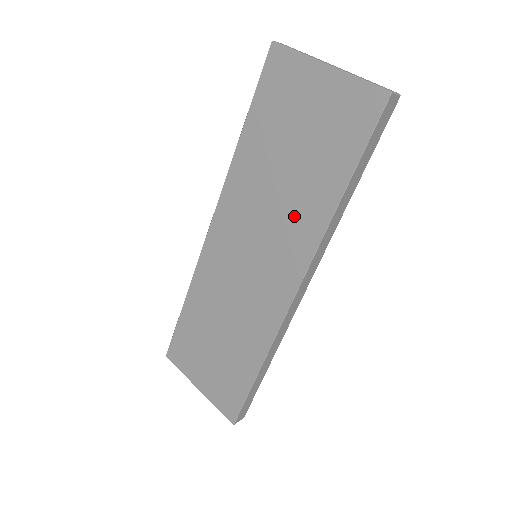
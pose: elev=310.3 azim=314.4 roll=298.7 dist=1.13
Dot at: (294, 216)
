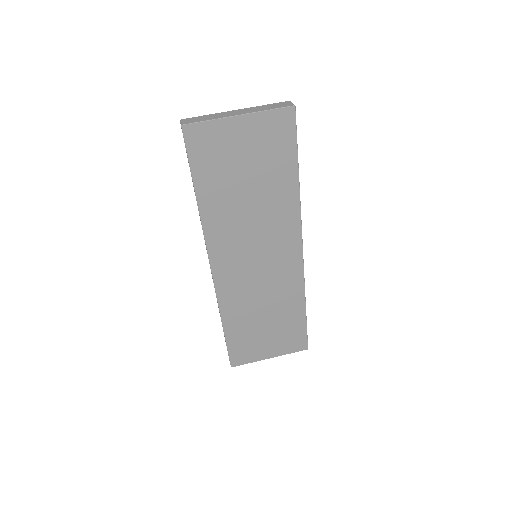
Dot at: (274, 214)
